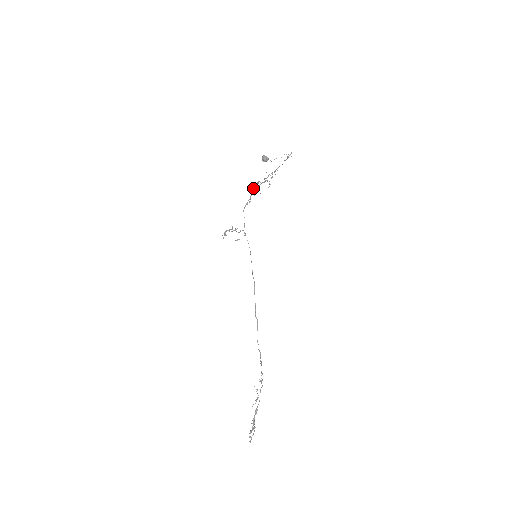
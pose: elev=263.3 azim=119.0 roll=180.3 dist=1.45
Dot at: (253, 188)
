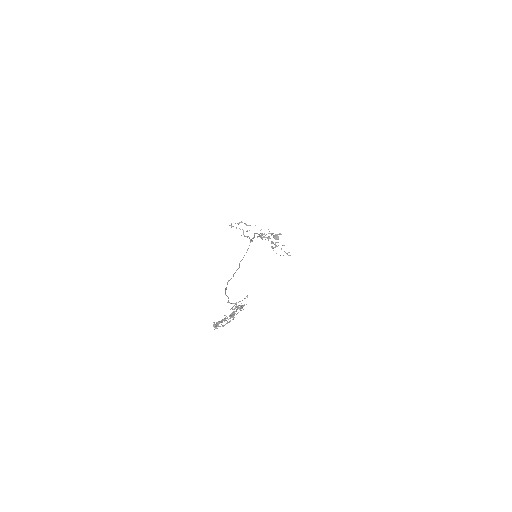
Dot at: (271, 233)
